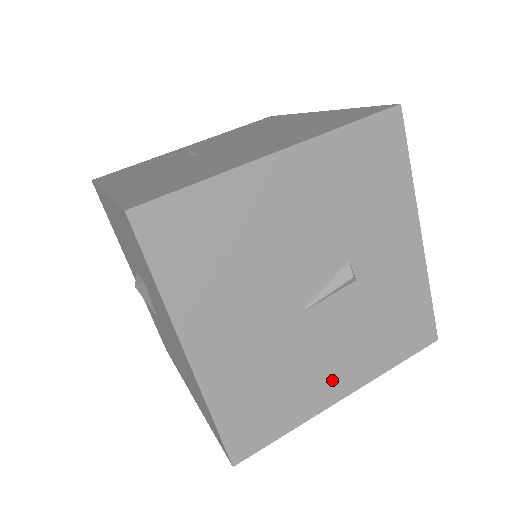
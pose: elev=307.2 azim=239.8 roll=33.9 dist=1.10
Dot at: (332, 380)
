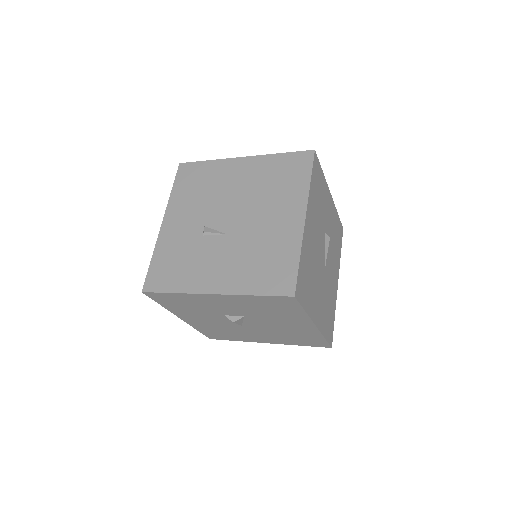
Dot at: (335, 283)
